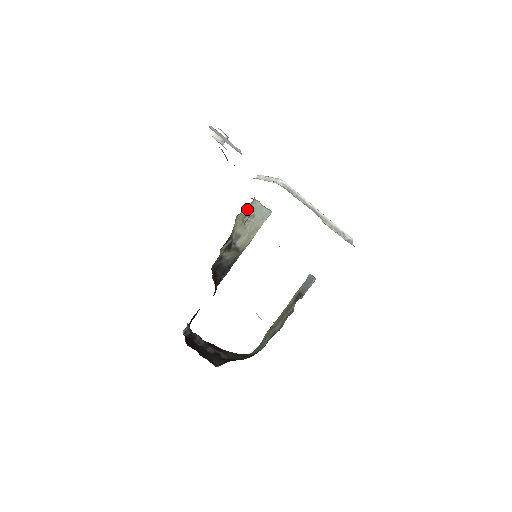
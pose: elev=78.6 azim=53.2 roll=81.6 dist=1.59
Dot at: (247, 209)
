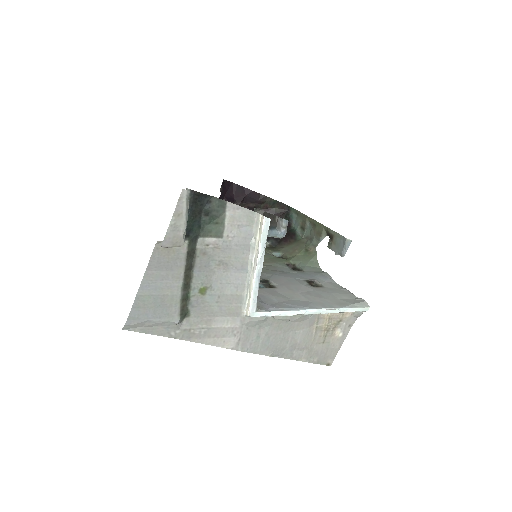
Dot at: occluded
